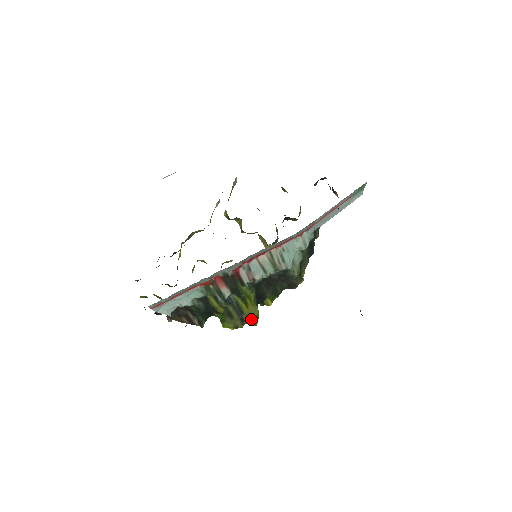
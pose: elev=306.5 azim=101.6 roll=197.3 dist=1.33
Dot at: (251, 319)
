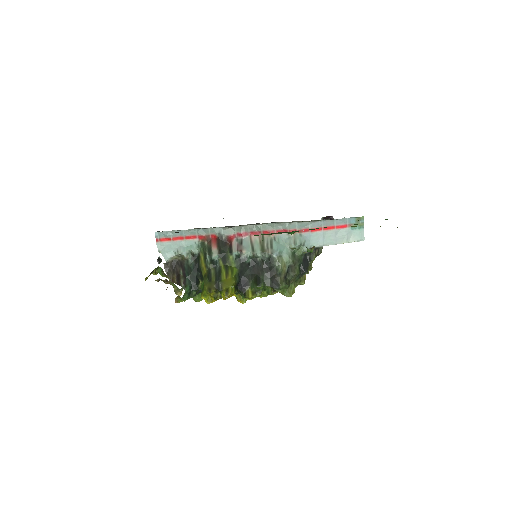
Dot at: (225, 288)
